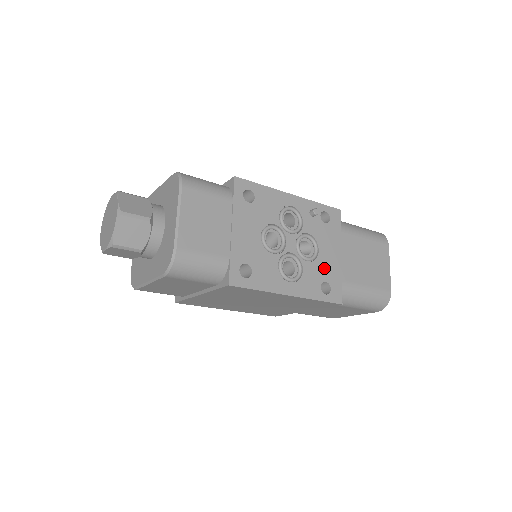
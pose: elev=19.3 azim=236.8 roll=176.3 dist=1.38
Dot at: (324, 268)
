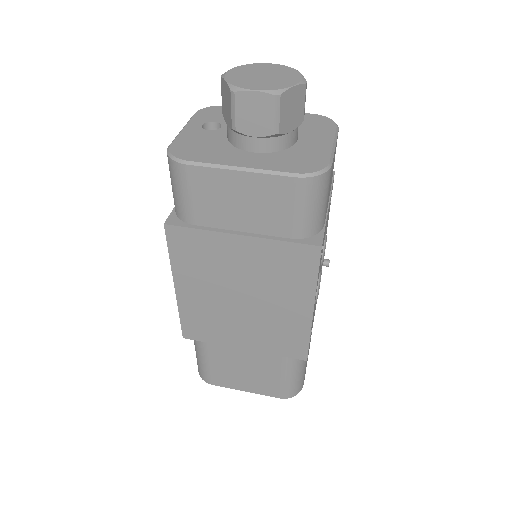
Dot at: occluded
